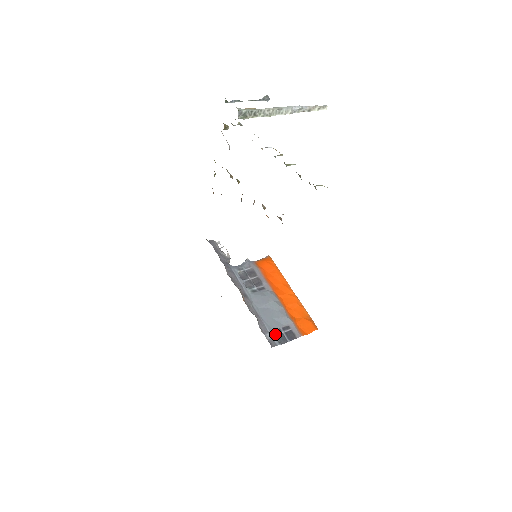
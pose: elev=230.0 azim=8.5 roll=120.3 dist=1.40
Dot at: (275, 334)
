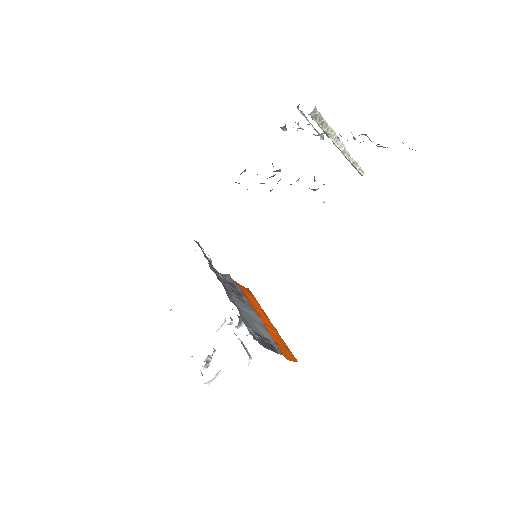
Dot at: (256, 334)
